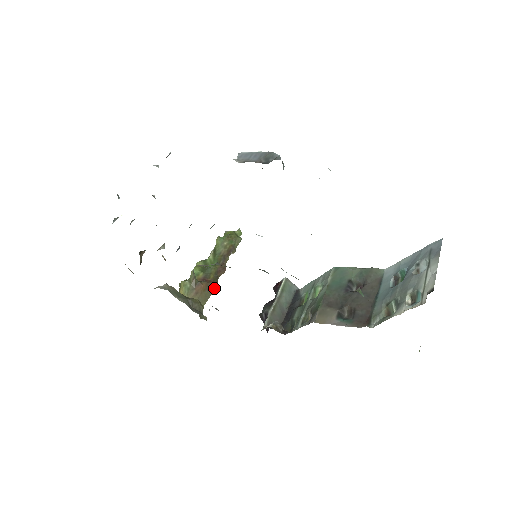
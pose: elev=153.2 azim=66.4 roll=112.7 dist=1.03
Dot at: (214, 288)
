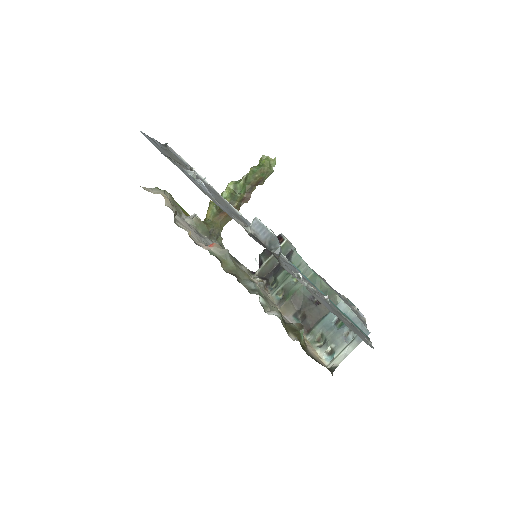
Dot at: occluded
